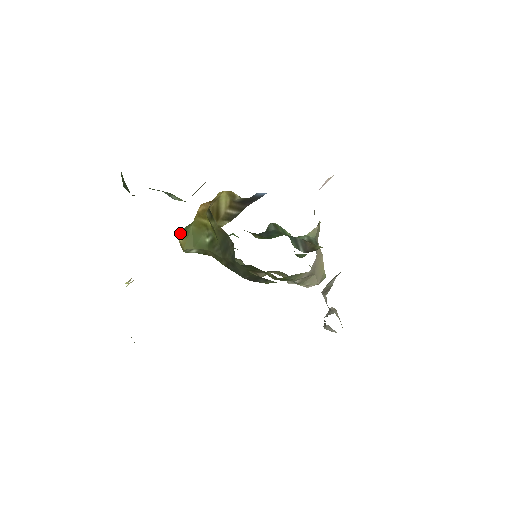
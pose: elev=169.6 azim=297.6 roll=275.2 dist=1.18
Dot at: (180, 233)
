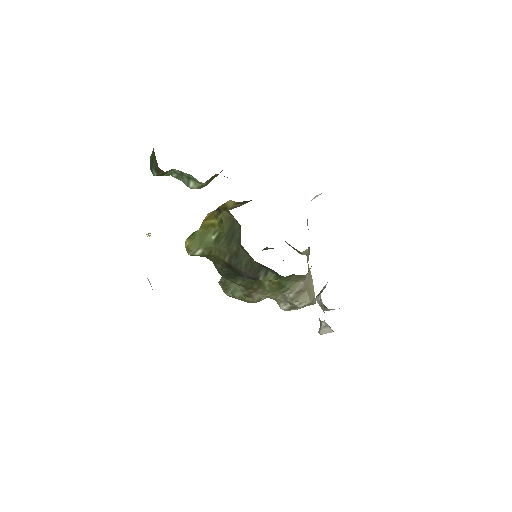
Dot at: (187, 238)
